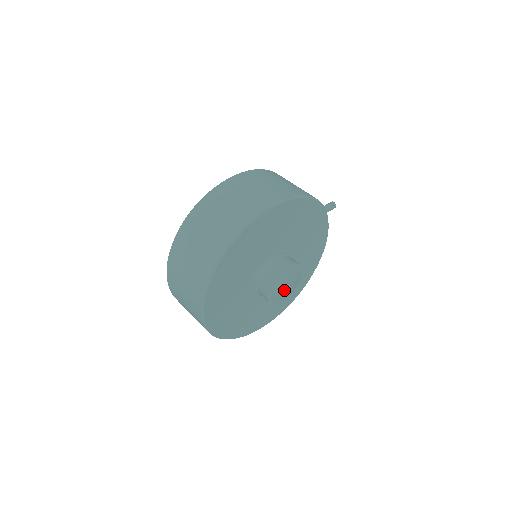
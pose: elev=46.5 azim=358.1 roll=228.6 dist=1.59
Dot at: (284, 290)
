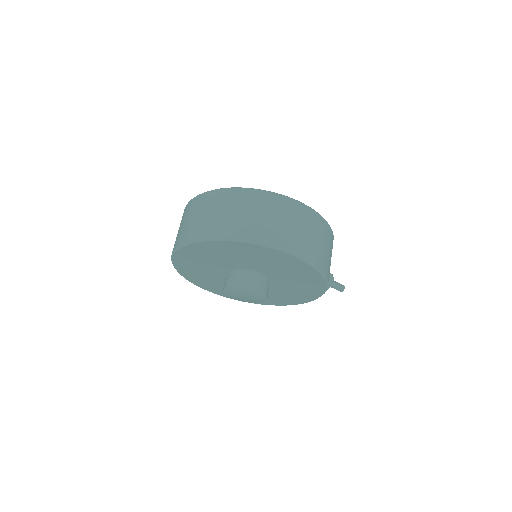
Dot at: (240, 296)
